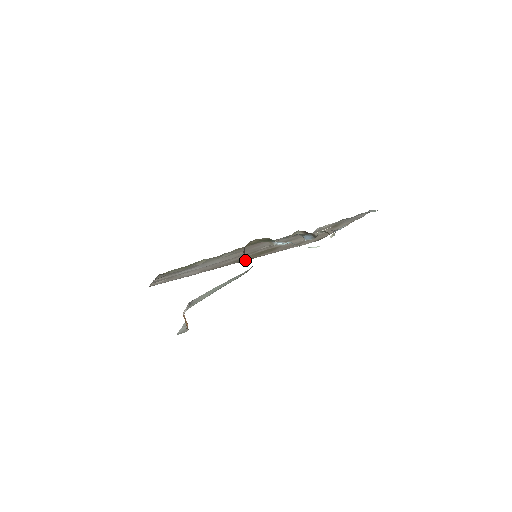
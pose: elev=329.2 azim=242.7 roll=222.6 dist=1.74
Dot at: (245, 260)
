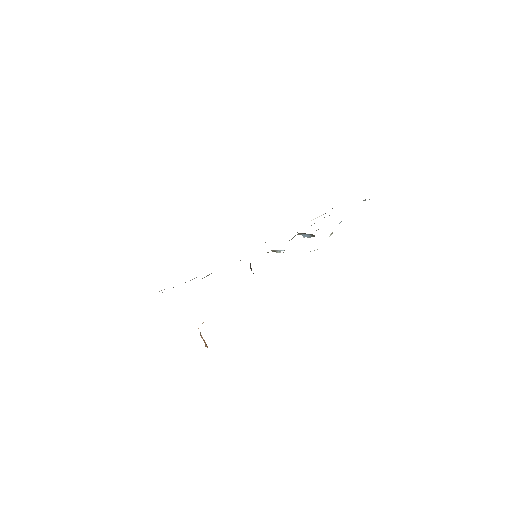
Dot at: occluded
